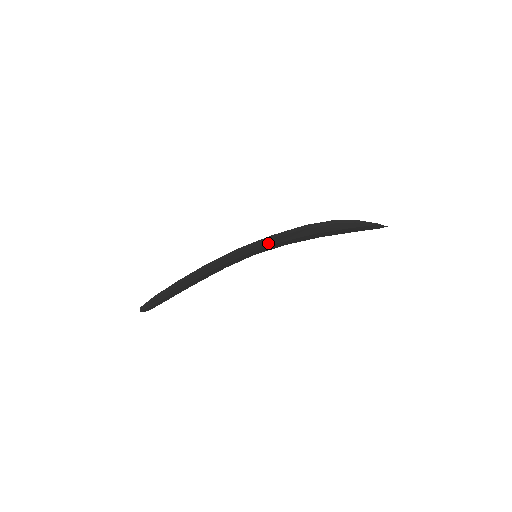
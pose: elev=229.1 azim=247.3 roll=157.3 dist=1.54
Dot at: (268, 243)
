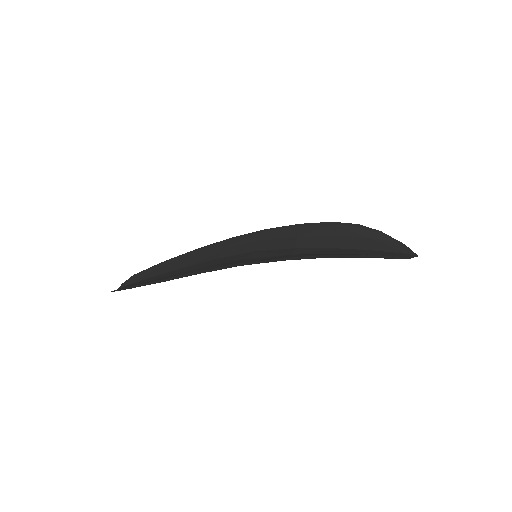
Dot at: occluded
